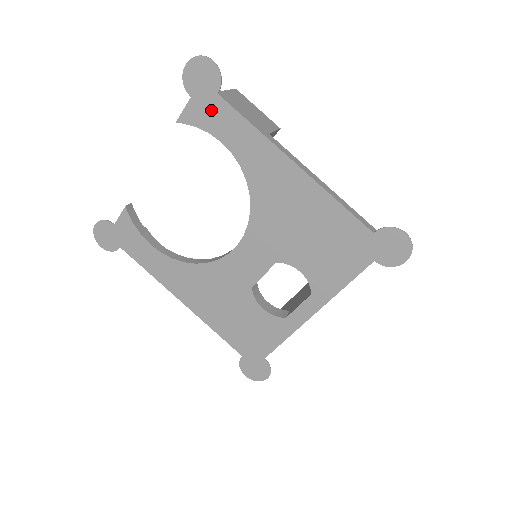
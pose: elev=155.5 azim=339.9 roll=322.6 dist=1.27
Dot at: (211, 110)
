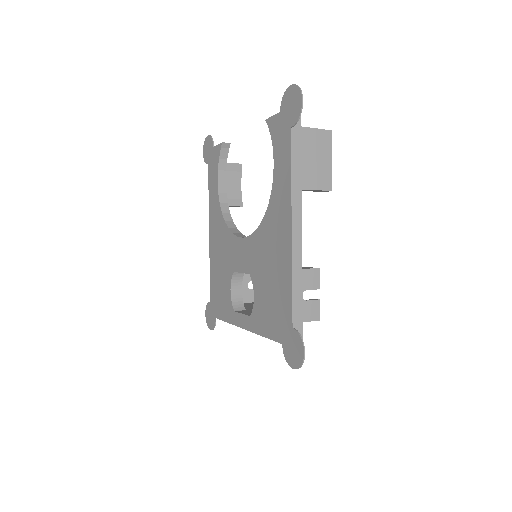
Dot at: (282, 134)
